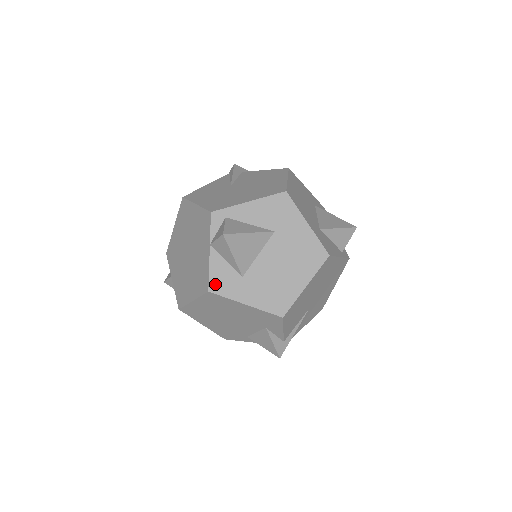
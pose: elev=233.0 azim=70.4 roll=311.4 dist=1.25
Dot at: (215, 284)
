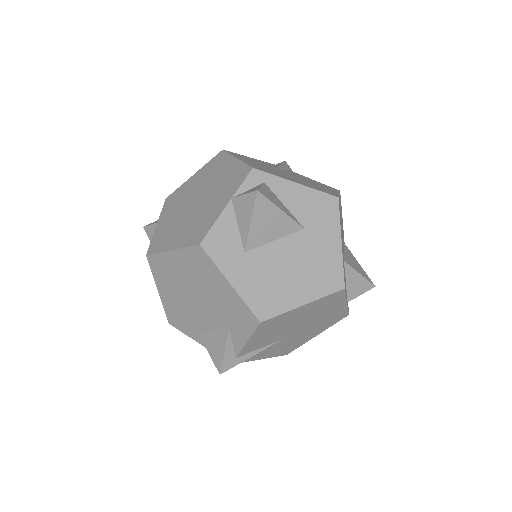
Dot at: (211, 241)
